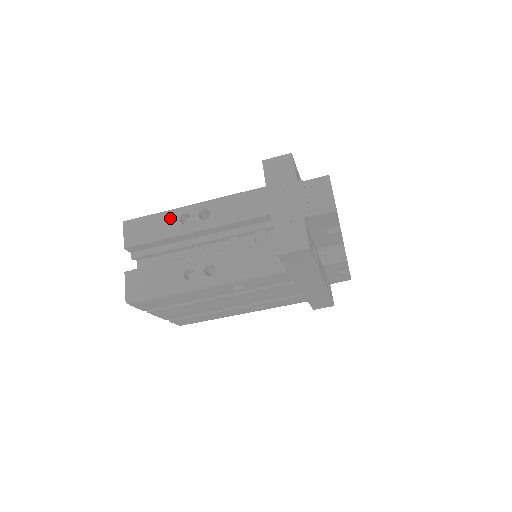
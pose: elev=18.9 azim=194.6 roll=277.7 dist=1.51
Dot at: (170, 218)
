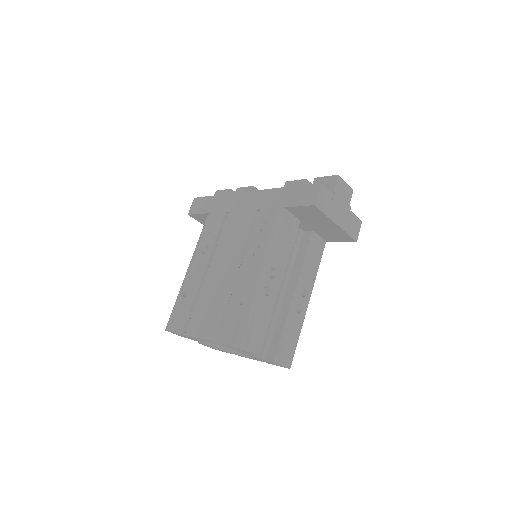
Dot at: (262, 303)
